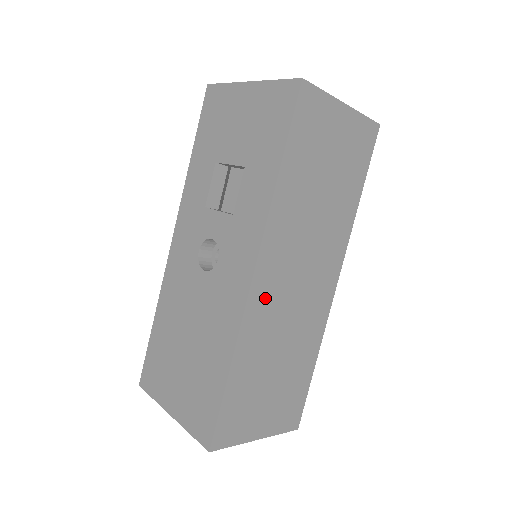
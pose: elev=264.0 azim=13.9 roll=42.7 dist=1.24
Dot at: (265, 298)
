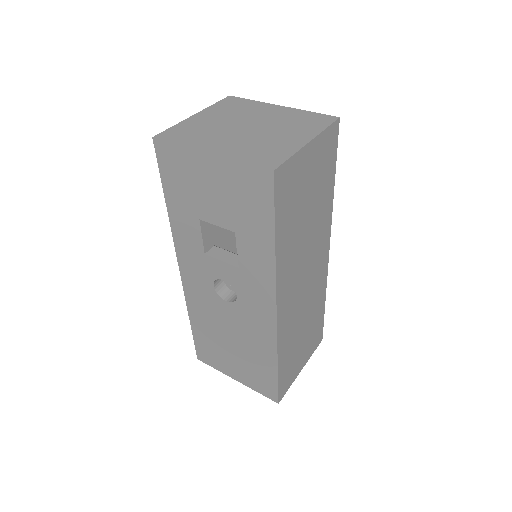
Dot at: (287, 315)
